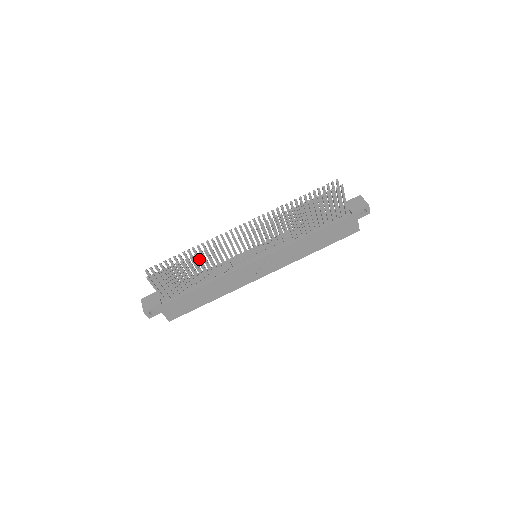
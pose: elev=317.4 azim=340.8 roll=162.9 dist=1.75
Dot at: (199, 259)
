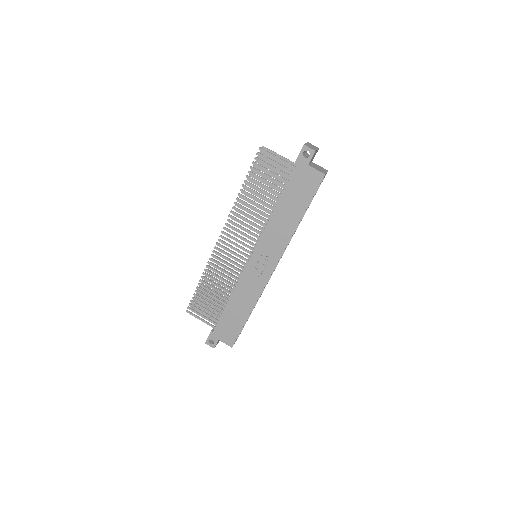
Dot at: (207, 280)
